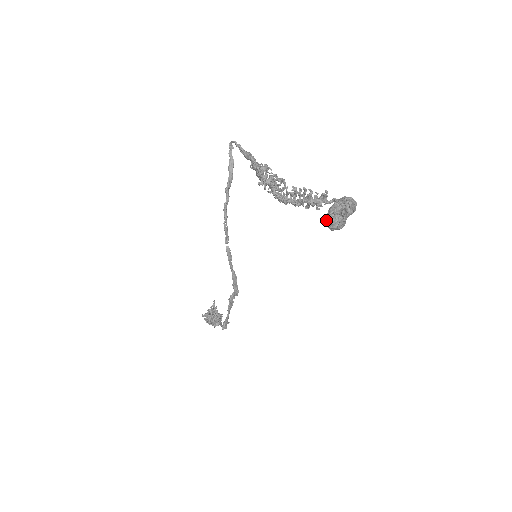
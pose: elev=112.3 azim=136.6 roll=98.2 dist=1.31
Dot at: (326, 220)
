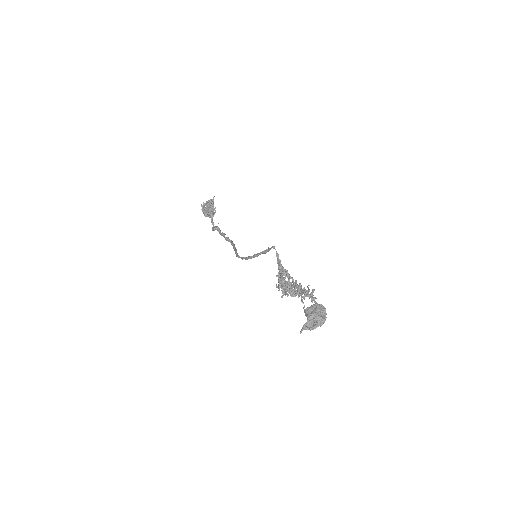
Dot at: (300, 333)
